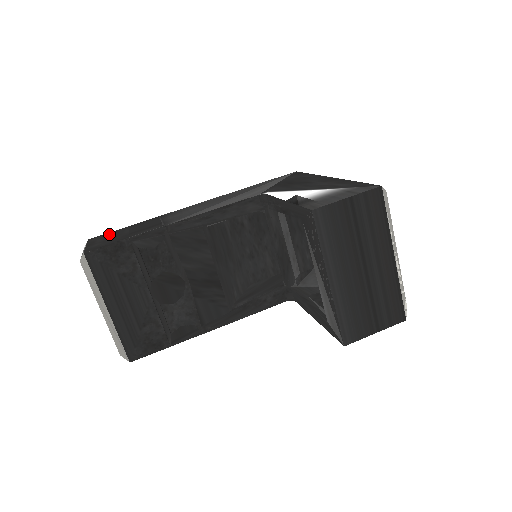
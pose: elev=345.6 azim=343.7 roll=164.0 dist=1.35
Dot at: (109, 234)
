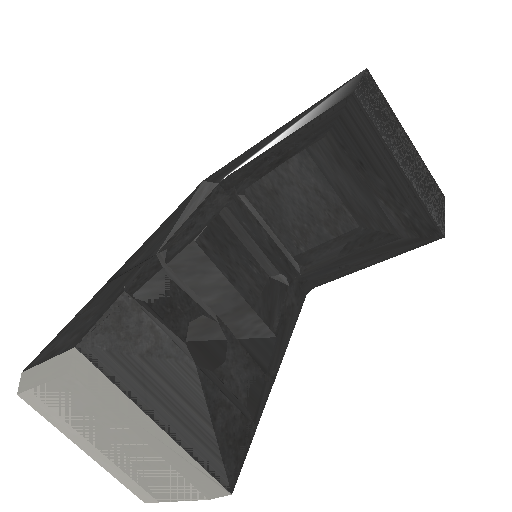
Dot at: (57, 338)
